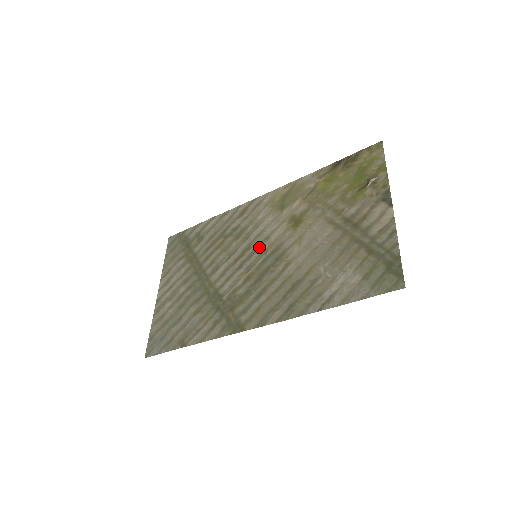
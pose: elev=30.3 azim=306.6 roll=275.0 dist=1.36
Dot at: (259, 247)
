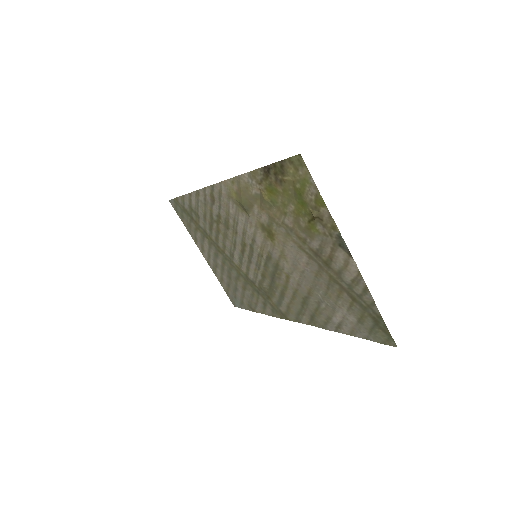
Dot at: (253, 248)
